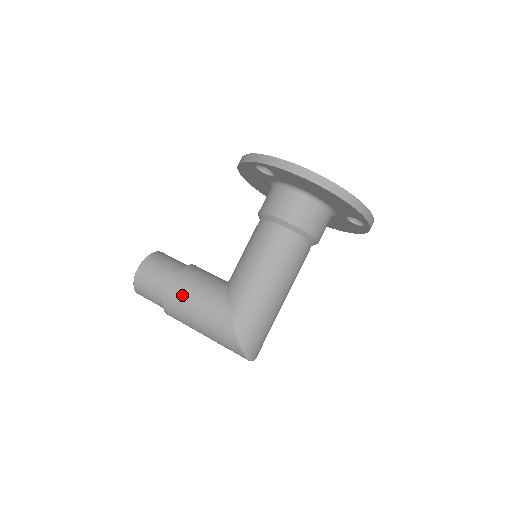
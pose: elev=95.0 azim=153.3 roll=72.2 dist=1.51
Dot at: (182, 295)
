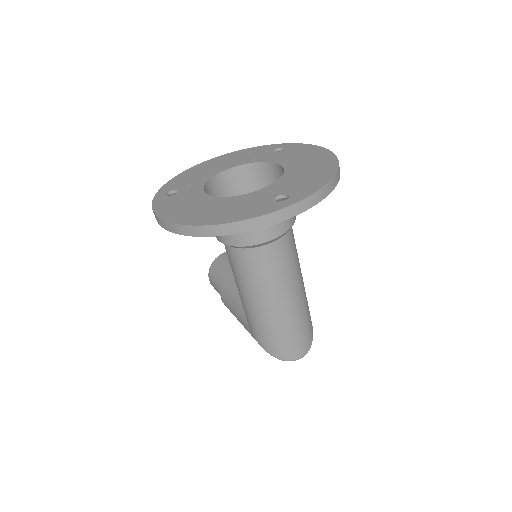
Dot at: (228, 308)
